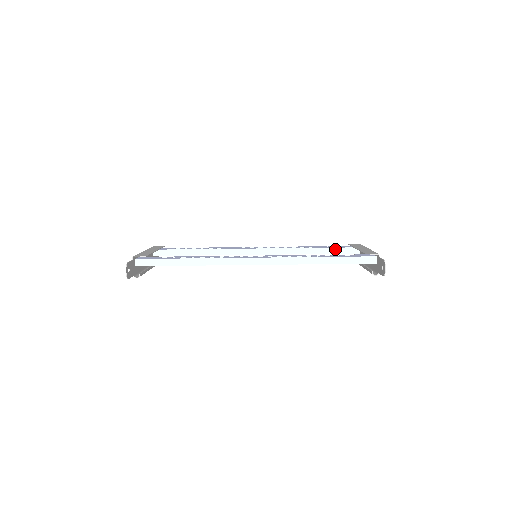
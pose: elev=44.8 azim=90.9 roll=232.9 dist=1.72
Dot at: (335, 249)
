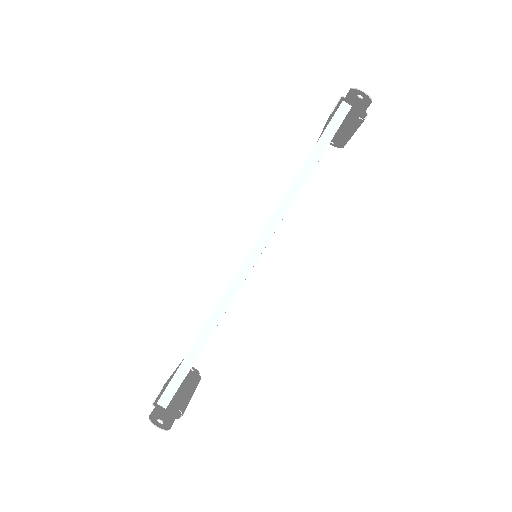
Dot at: occluded
